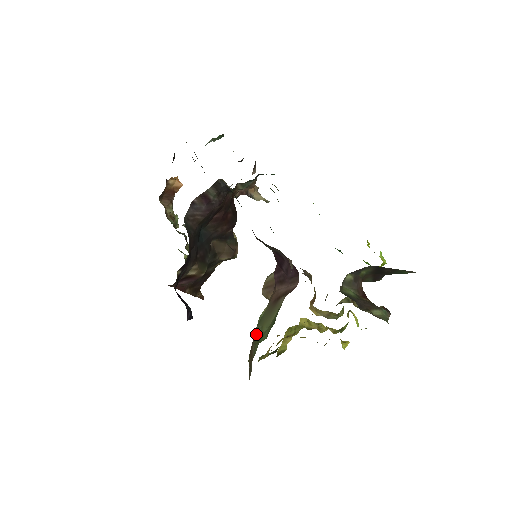
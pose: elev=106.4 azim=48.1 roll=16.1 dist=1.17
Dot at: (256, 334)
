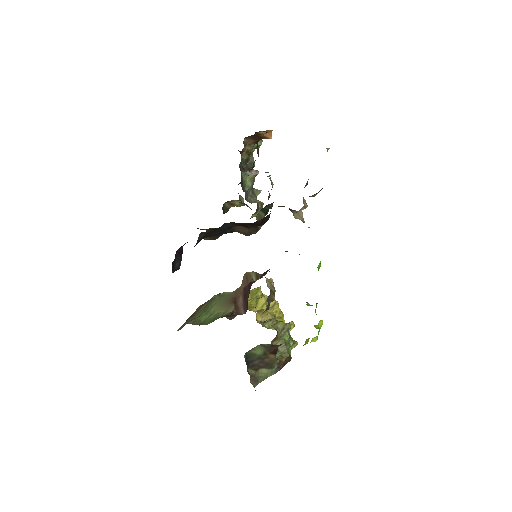
Dot at: (211, 302)
